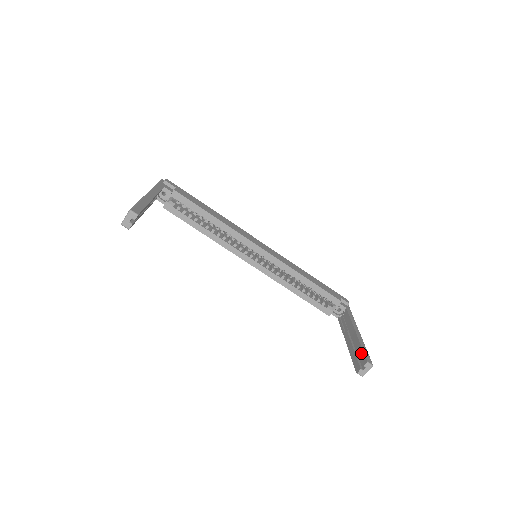
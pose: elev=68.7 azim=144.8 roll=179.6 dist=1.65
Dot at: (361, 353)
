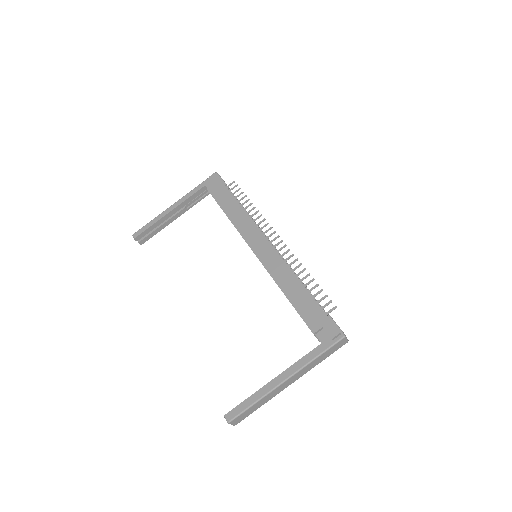
Dot at: (240, 404)
